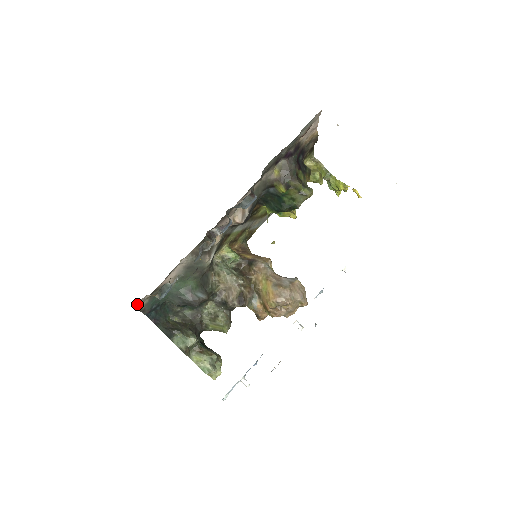
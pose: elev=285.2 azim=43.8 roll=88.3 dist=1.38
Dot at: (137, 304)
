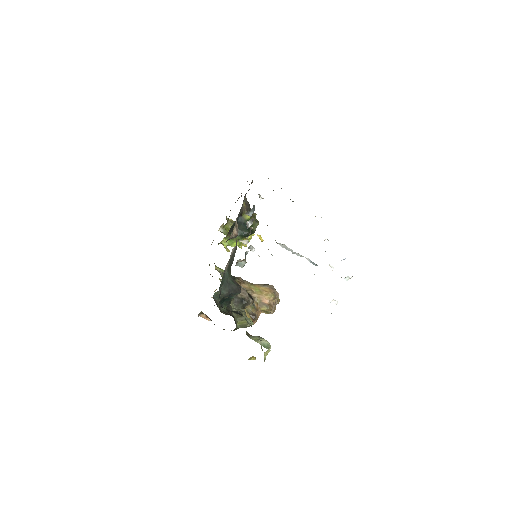
Dot at: occluded
